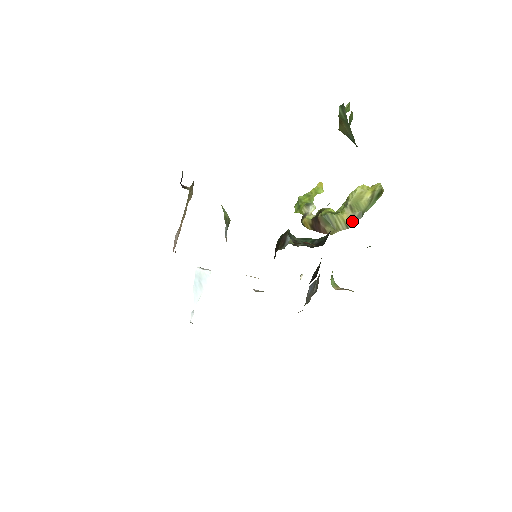
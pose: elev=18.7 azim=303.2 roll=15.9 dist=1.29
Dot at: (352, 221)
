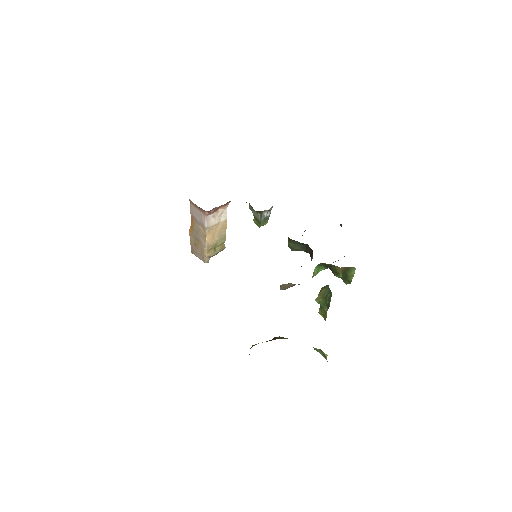
Dot at: occluded
